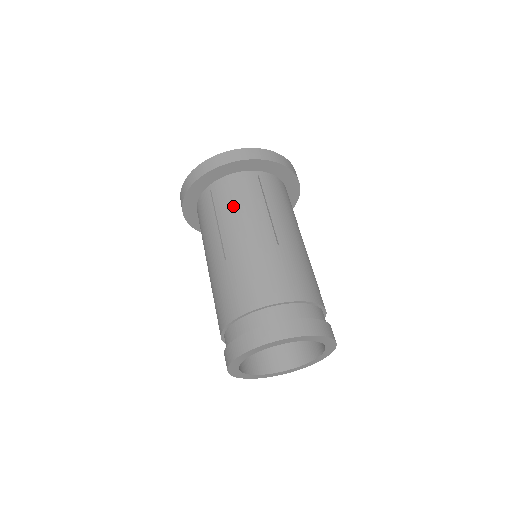
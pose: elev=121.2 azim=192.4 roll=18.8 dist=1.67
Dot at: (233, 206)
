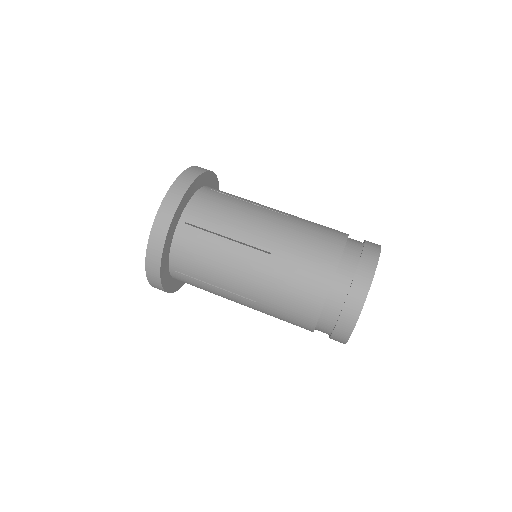
Dot at: (227, 216)
